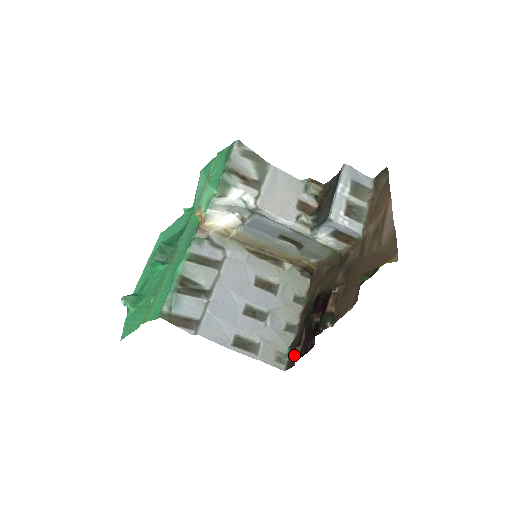
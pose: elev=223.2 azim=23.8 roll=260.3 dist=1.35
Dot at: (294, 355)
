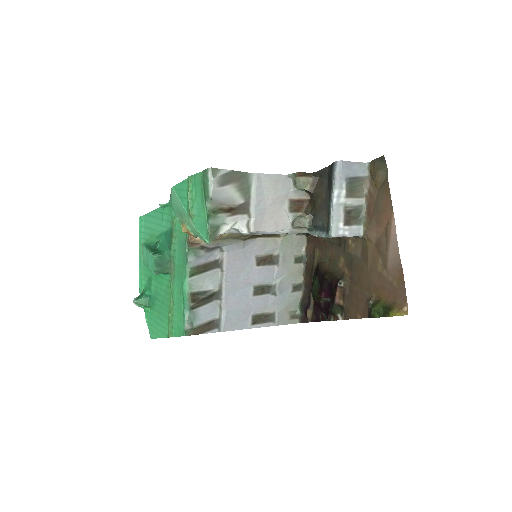
Dot at: (306, 314)
